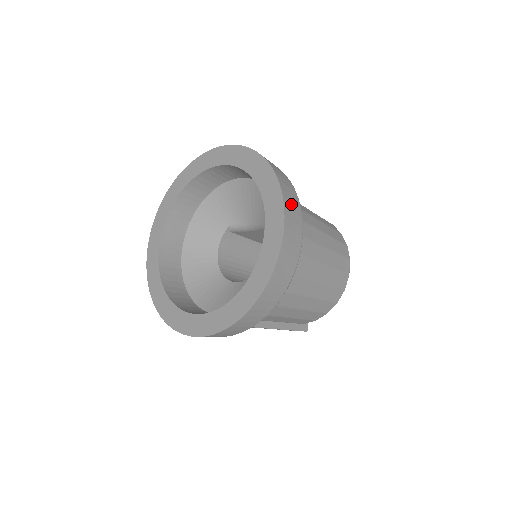
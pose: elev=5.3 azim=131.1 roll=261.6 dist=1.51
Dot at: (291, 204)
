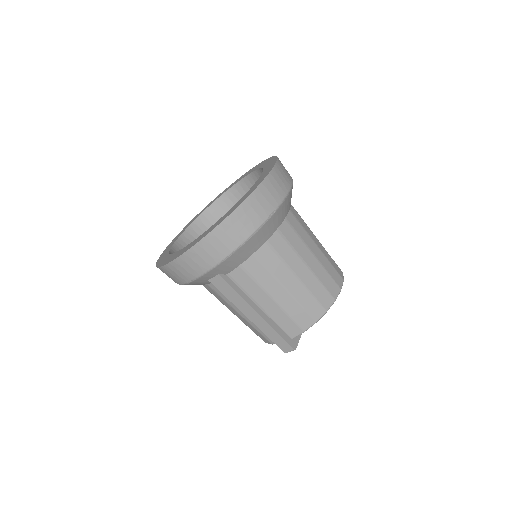
Dot at: (284, 170)
